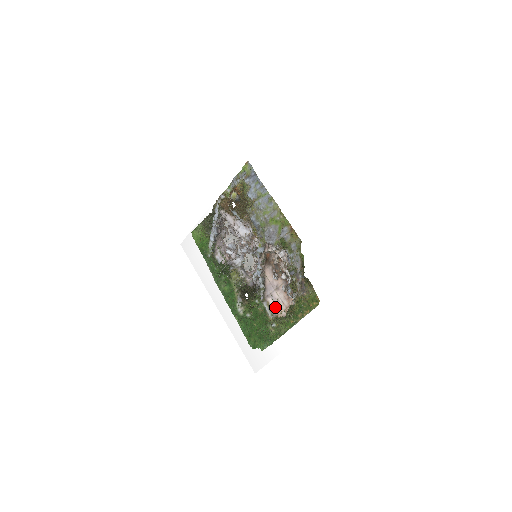
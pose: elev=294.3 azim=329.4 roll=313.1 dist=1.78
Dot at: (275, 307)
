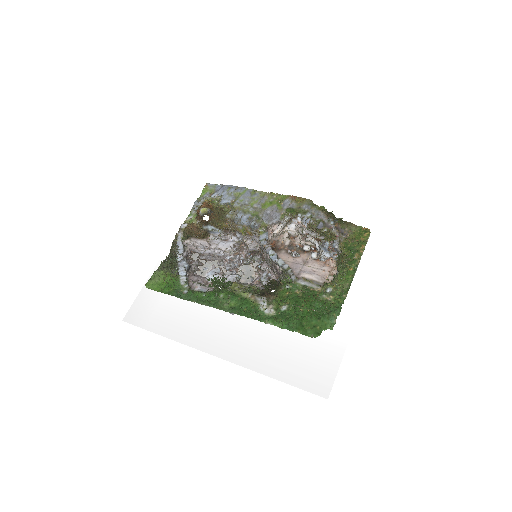
Dot at: (316, 278)
